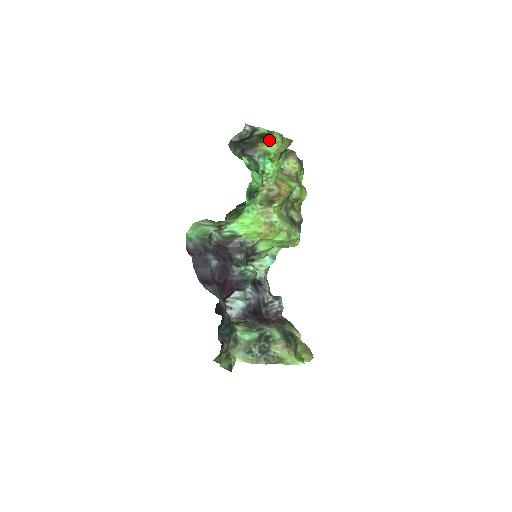
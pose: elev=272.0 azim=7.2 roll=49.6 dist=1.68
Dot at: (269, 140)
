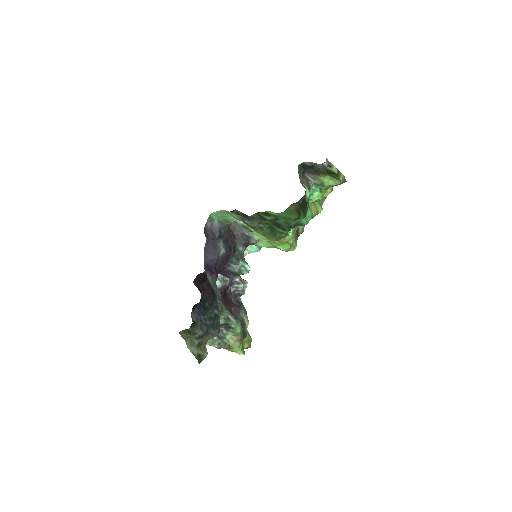
Dot at: (333, 177)
